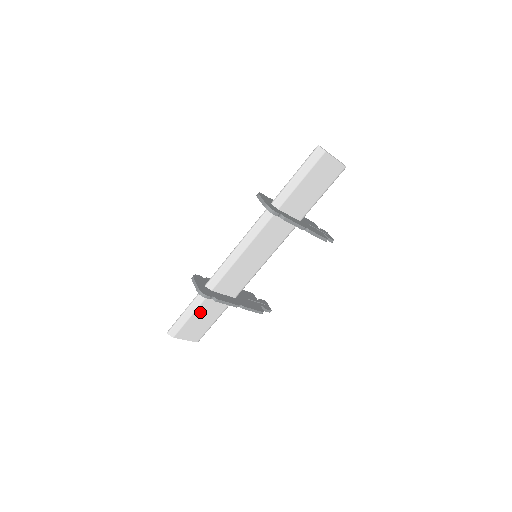
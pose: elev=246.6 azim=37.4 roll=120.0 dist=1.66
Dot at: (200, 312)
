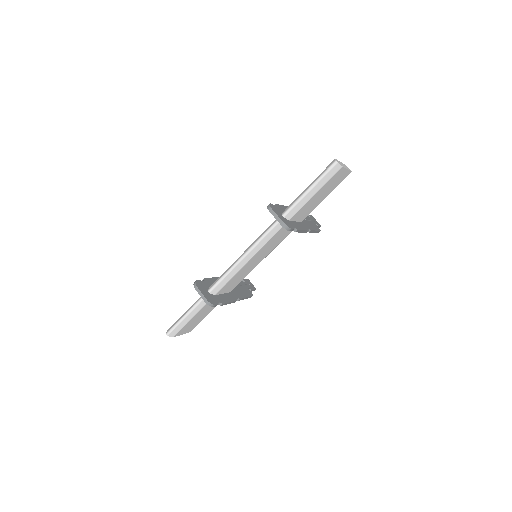
Dot at: (200, 312)
